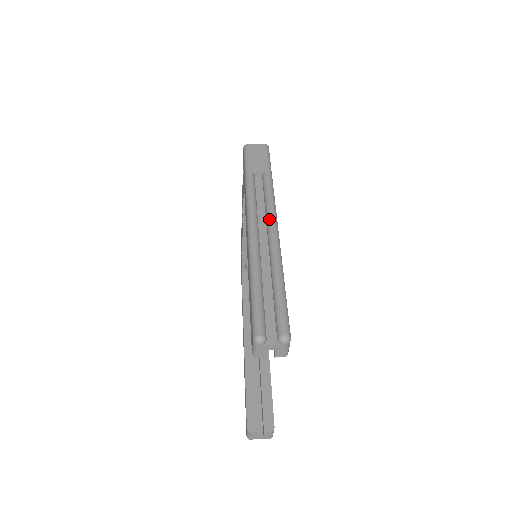
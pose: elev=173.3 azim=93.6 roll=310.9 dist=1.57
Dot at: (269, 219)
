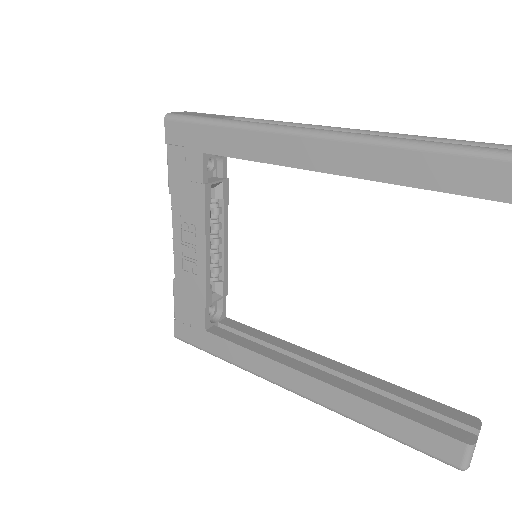
Dot at: (323, 127)
